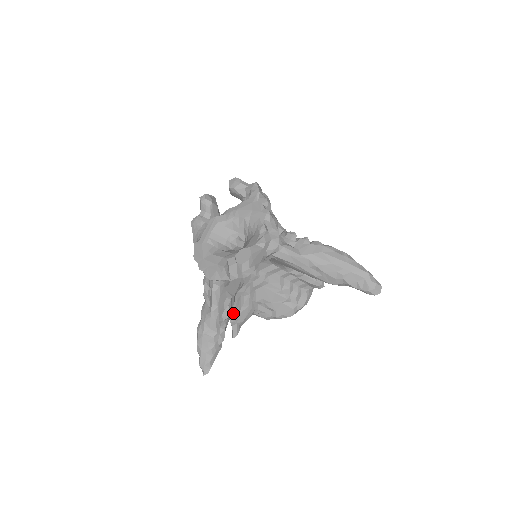
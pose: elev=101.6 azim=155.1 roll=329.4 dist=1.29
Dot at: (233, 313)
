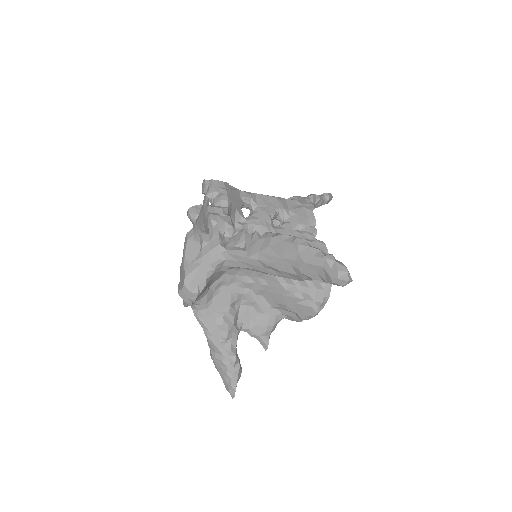
Dot at: (247, 327)
